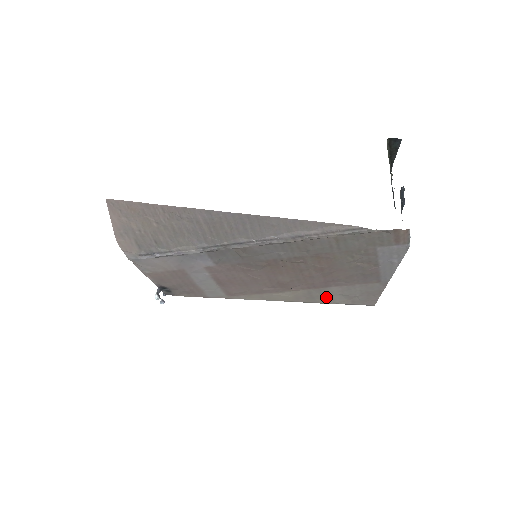
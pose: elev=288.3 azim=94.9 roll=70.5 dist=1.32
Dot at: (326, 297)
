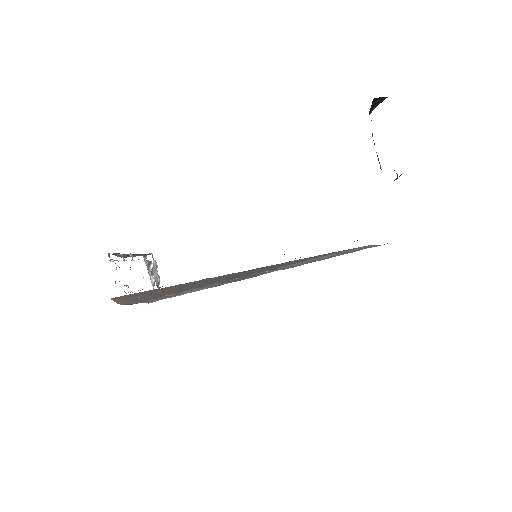
Dot at: occluded
